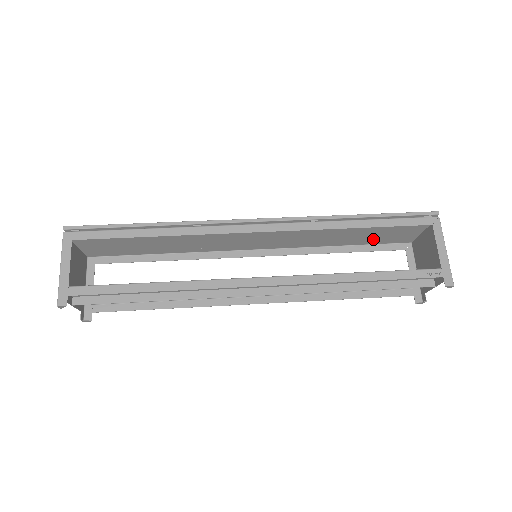
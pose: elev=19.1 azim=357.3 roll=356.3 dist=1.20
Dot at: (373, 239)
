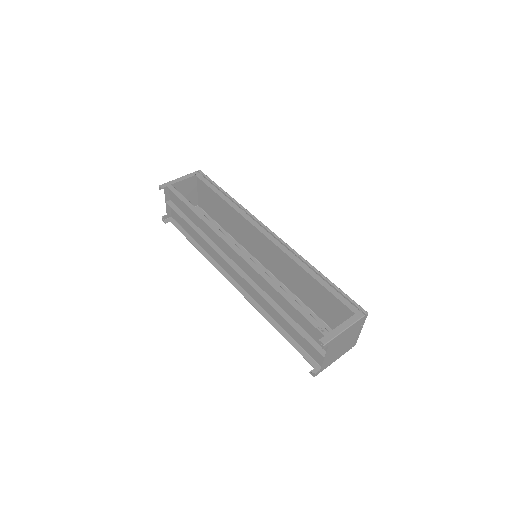
Dot at: (328, 316)
